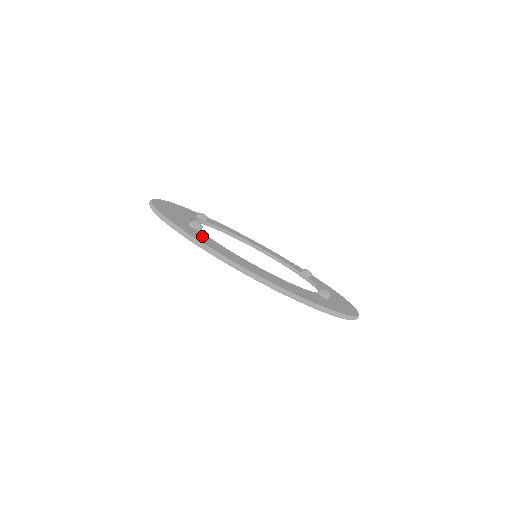
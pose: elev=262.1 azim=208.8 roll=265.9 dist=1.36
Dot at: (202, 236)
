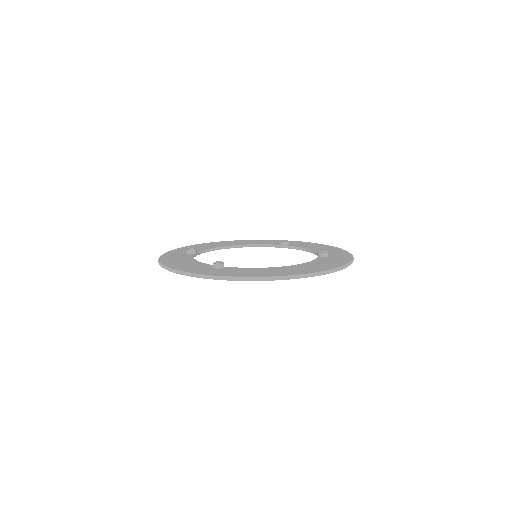
Dot at: (235, 271)
